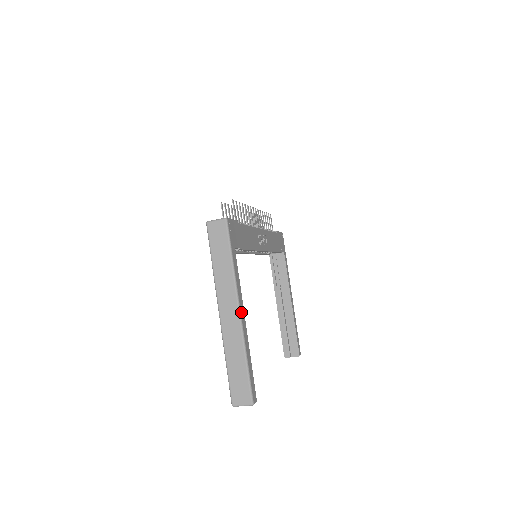
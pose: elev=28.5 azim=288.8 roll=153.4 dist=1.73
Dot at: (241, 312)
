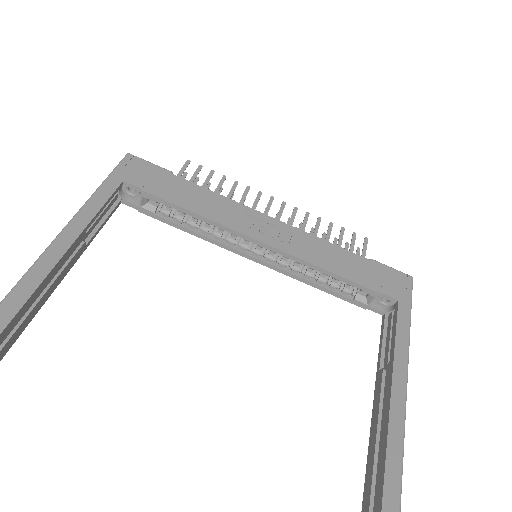
Dot at: (62, 237)
